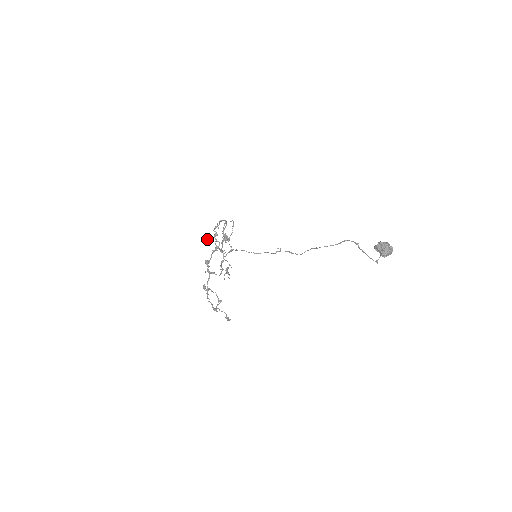
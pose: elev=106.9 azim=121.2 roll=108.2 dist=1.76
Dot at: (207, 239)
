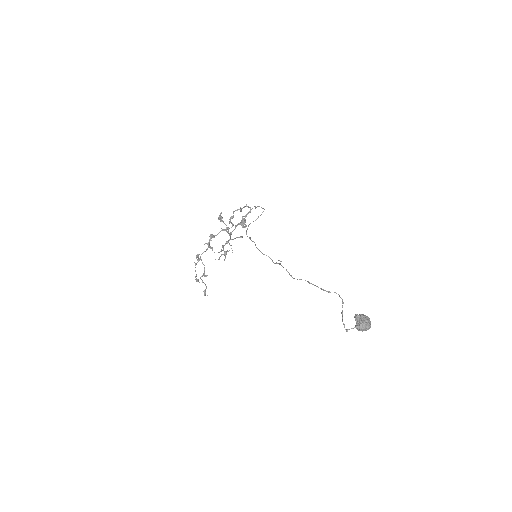
Dot at: (221, 217)
